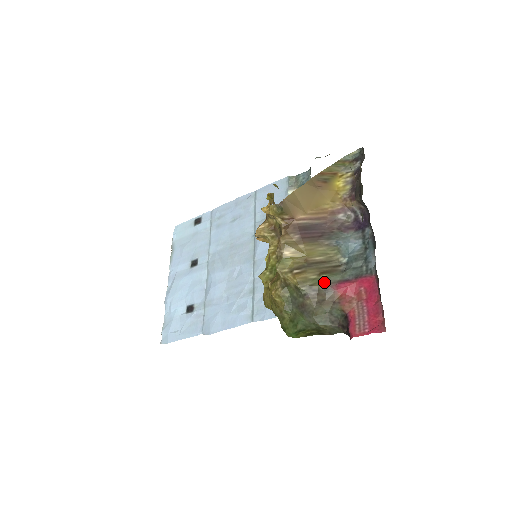
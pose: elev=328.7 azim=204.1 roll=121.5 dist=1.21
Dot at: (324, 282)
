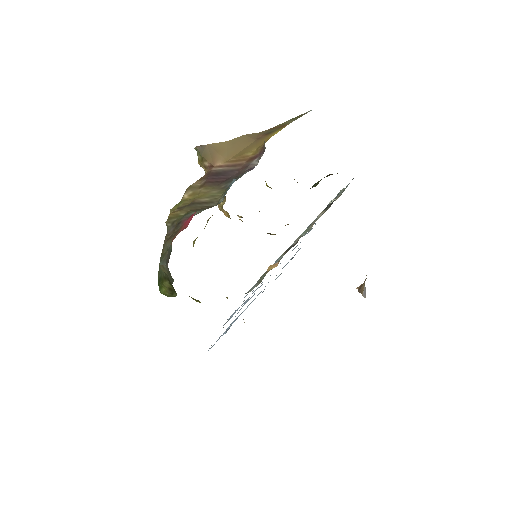
Dot at: (183, 216)
